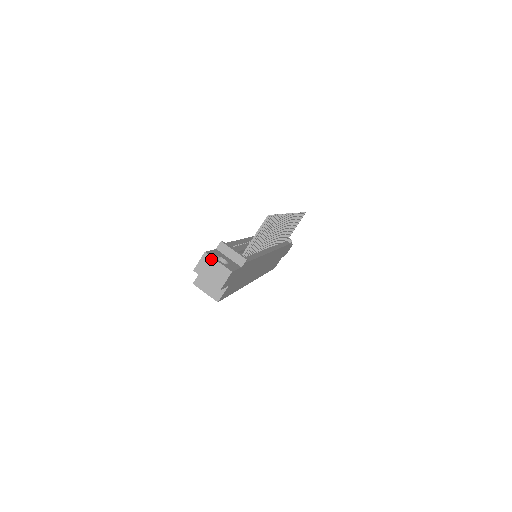
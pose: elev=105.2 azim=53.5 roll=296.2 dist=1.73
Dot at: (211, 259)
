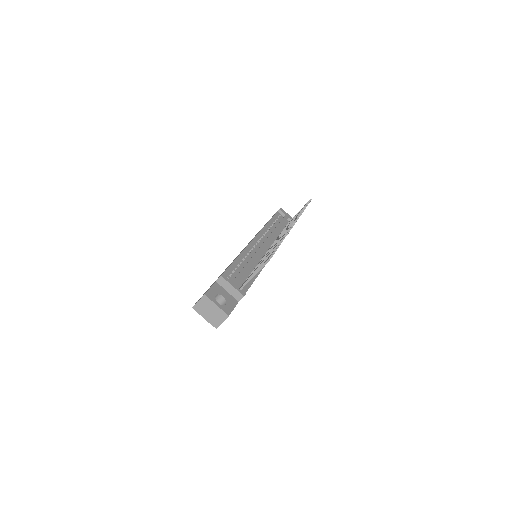
Dot at: (210, 301)
